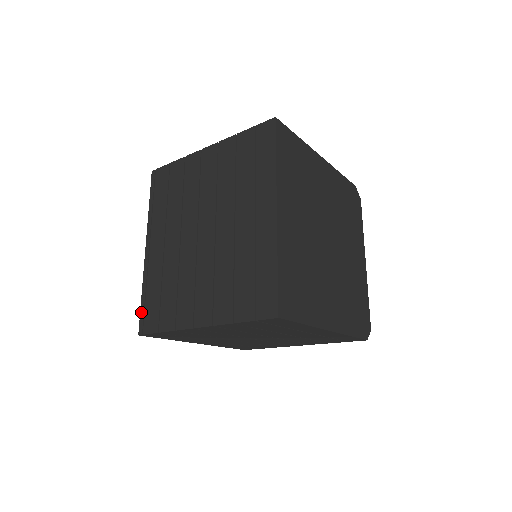
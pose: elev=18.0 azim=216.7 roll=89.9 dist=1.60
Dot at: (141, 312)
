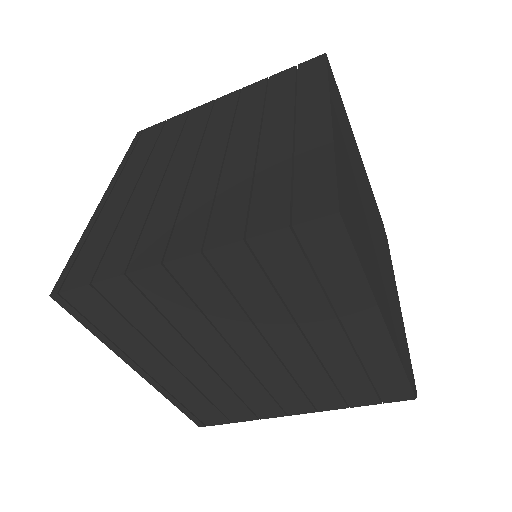
Dot at: (67, 265)
